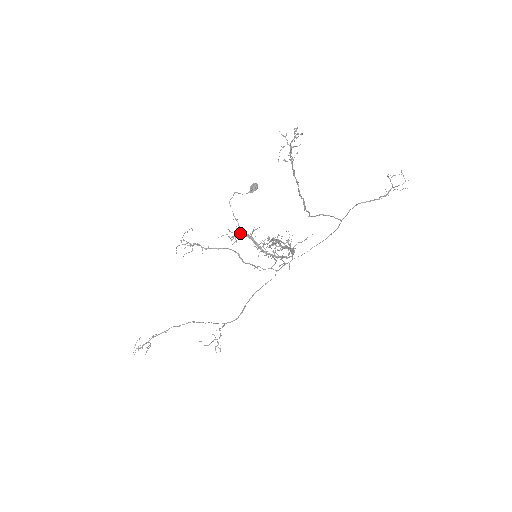
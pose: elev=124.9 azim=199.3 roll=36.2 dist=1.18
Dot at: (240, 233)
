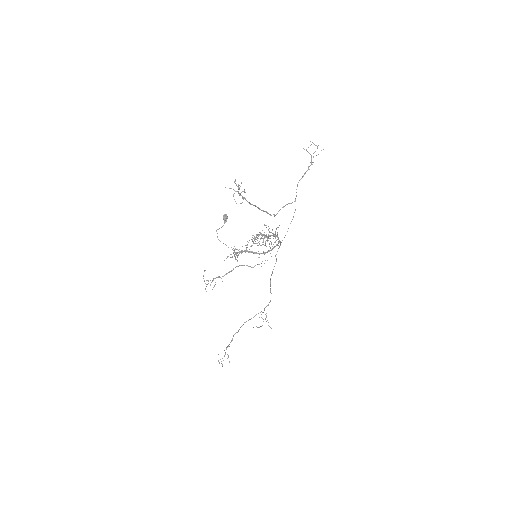
Dot at: (238, 252)
